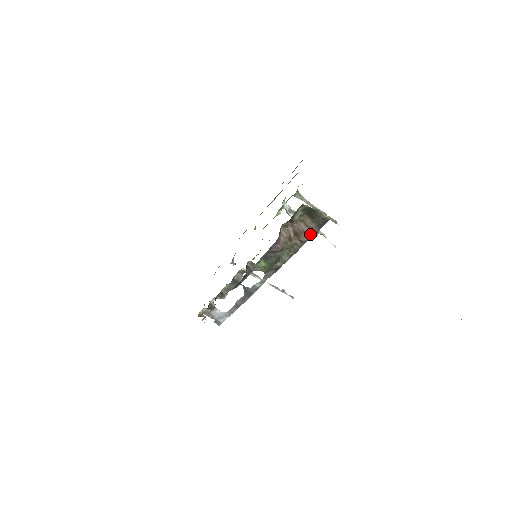
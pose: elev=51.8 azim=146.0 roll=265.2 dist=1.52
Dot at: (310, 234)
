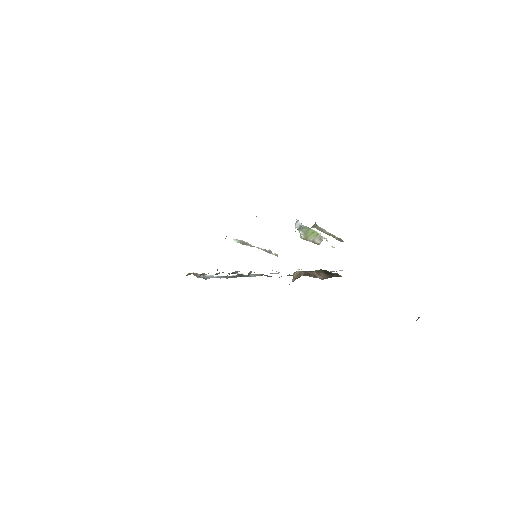
Dot at: (320, 278)
